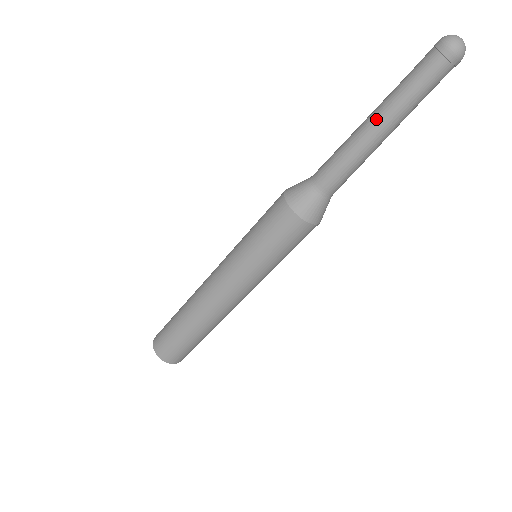
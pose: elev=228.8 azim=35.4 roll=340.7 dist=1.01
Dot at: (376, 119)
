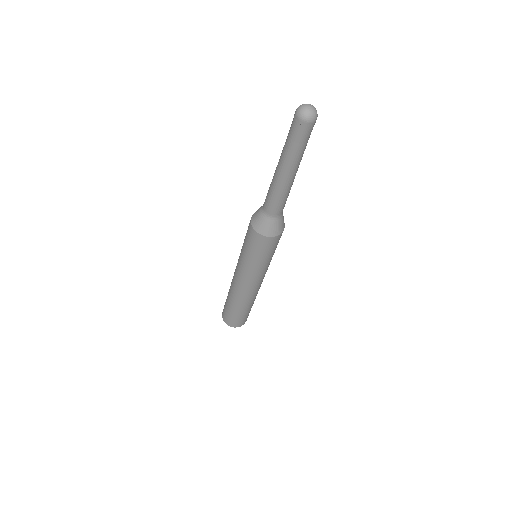
Dot at: (278, 163)
